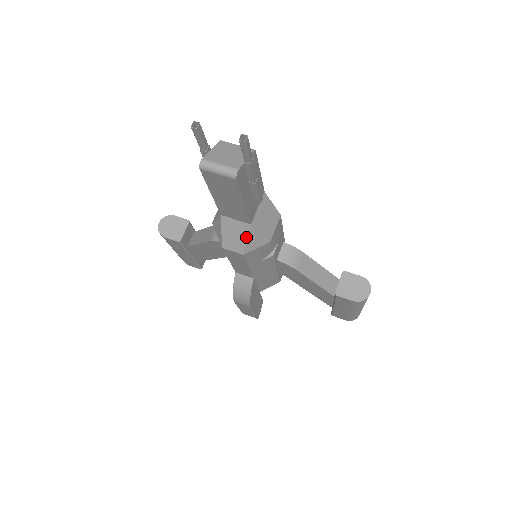
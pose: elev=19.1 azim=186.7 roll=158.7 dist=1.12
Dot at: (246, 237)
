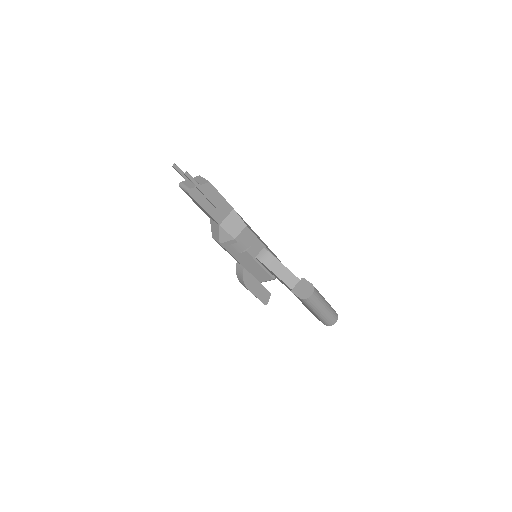
Dot at: (219, 232)
